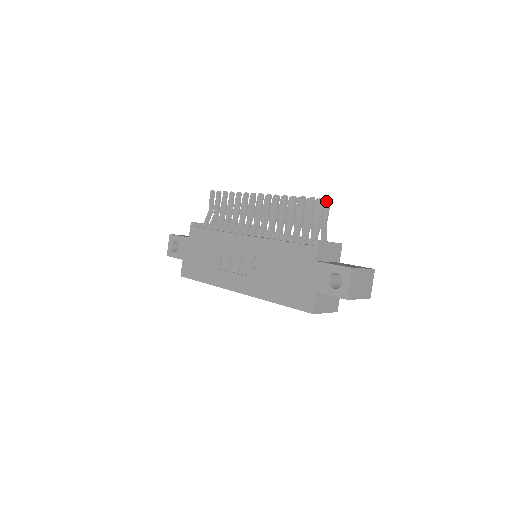
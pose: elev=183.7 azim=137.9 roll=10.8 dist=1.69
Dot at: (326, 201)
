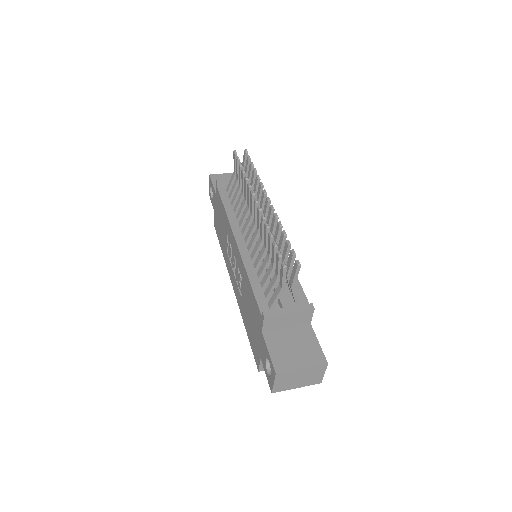
Dot at: (295, 263)
